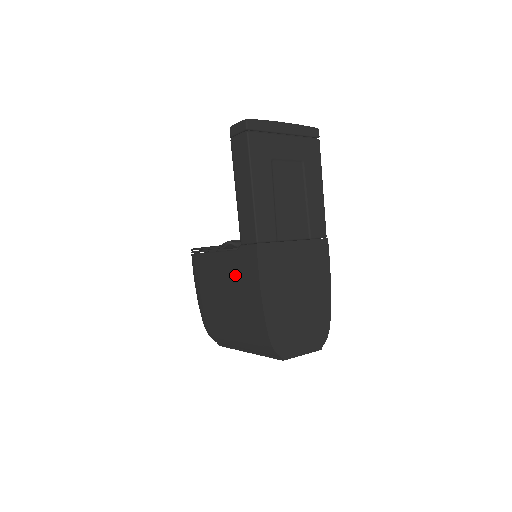
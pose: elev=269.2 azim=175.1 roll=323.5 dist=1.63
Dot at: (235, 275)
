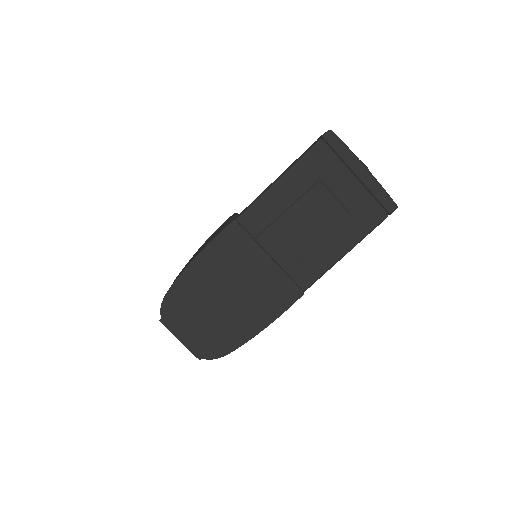
Dot at: occluded
